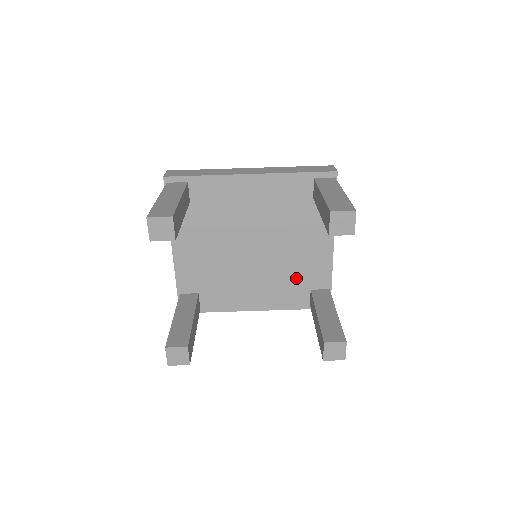
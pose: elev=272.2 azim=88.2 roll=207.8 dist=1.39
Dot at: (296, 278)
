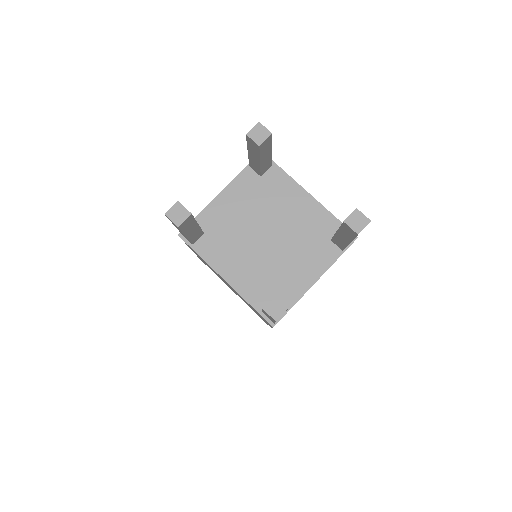
Dot at: (273, 282)
